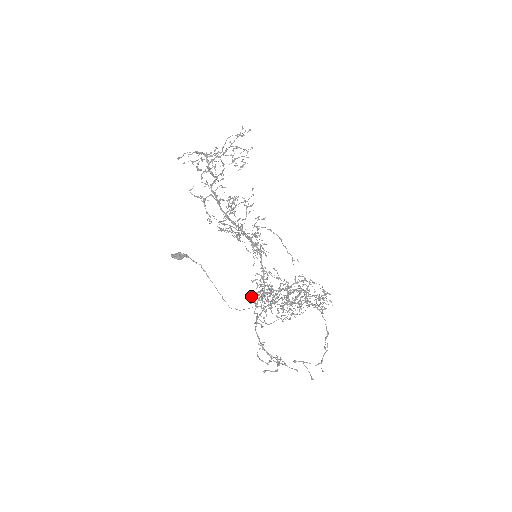
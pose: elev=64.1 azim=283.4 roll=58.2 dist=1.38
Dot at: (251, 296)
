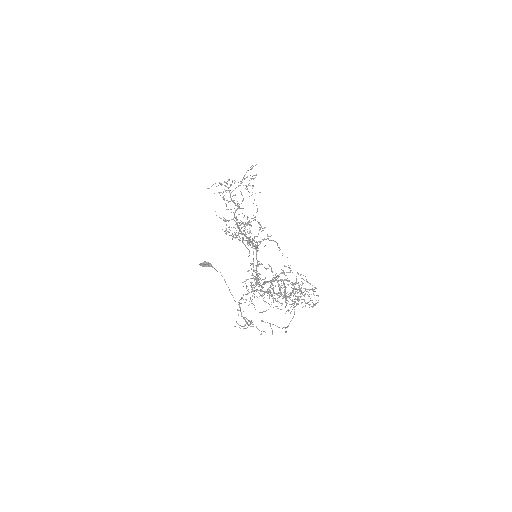
Dot at: (244, 281)
